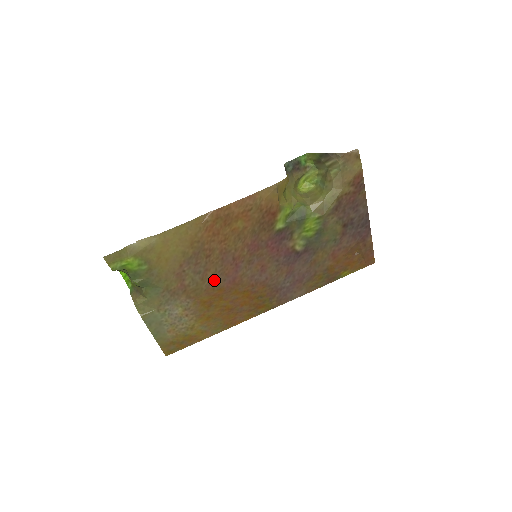
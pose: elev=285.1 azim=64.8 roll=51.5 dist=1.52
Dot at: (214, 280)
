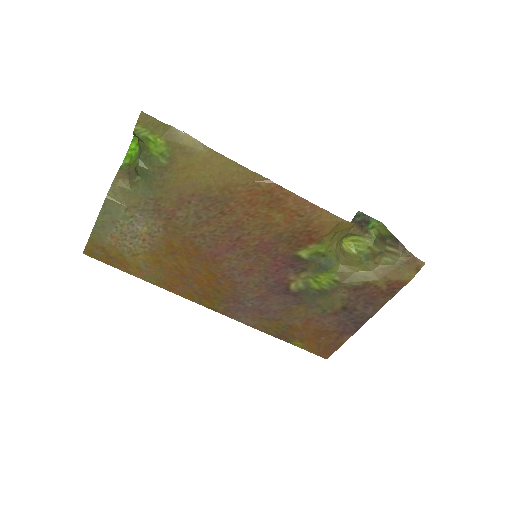
Dot at: (202, 237)
